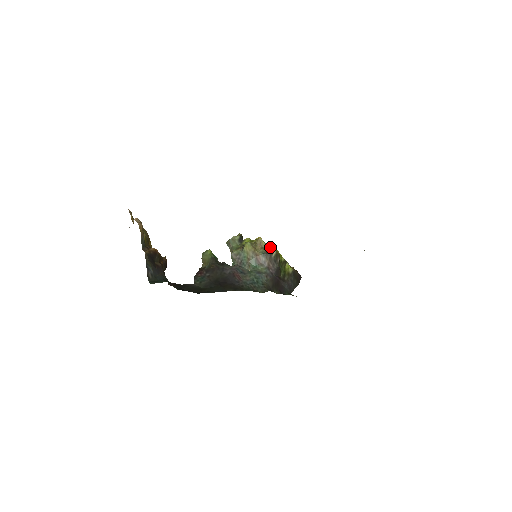
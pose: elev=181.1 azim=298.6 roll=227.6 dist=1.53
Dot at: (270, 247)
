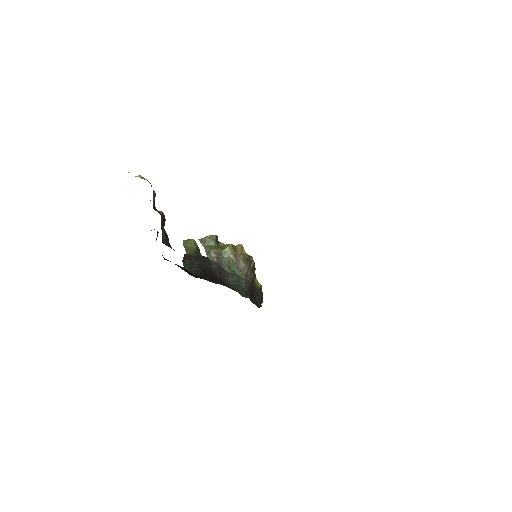
Dot at: (249, 256)
